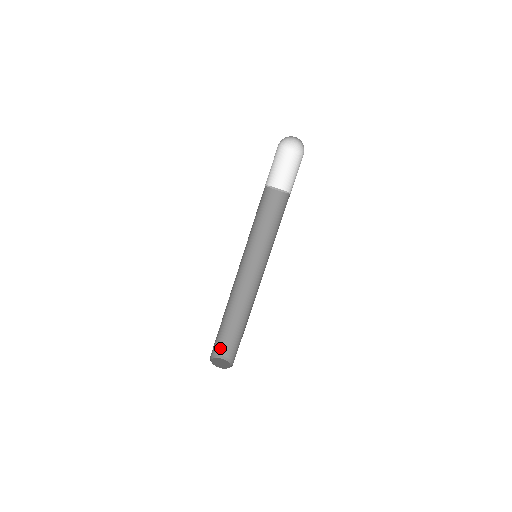
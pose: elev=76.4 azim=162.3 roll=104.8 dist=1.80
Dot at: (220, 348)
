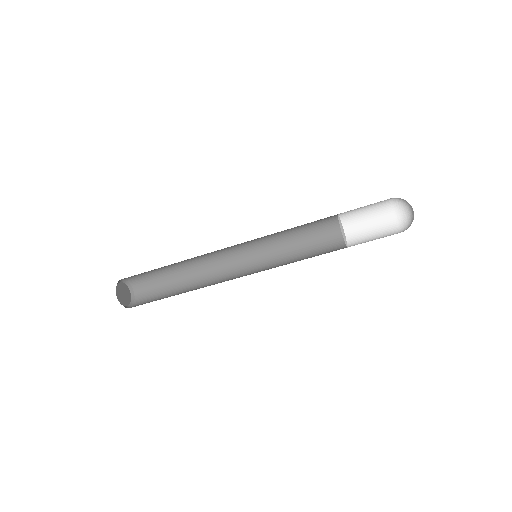
Dot at: (129, 277)
